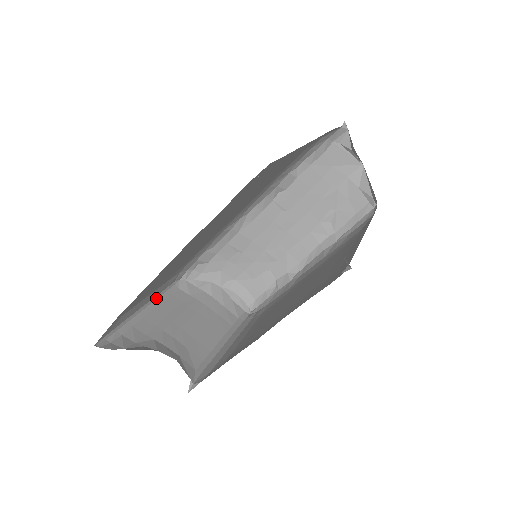
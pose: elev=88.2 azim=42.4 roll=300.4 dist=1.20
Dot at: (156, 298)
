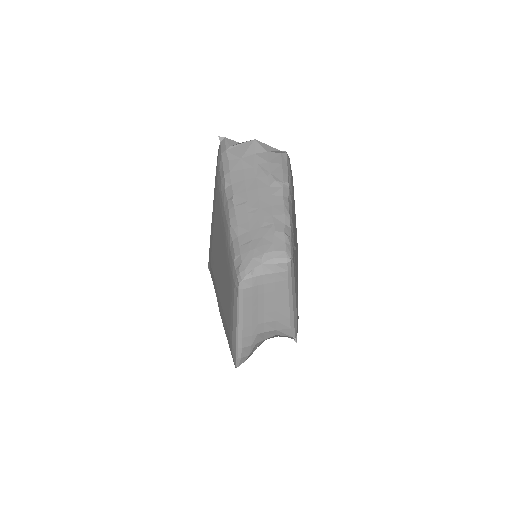
Dot at: (238, 309)
